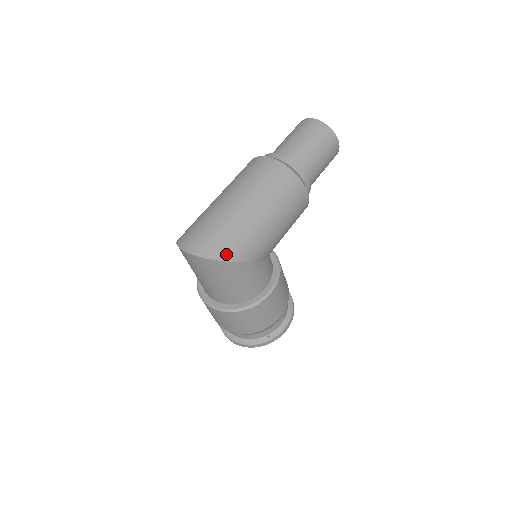
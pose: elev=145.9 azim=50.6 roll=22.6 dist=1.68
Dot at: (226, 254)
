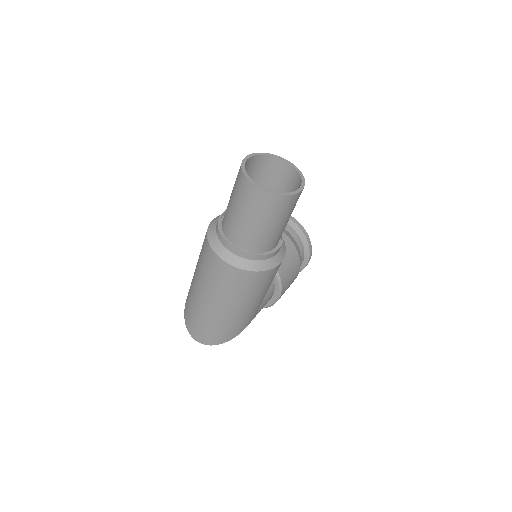
Dot at: (226, 338)
